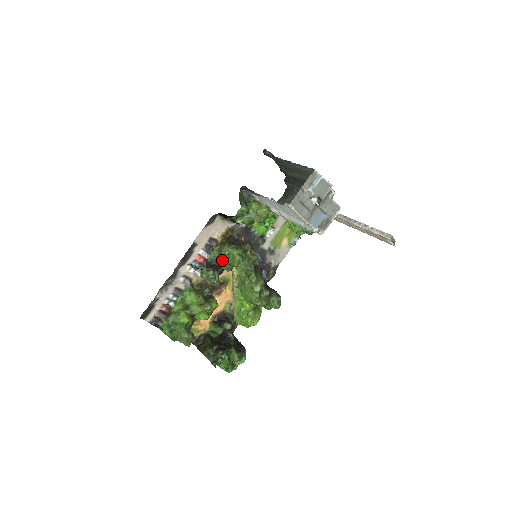
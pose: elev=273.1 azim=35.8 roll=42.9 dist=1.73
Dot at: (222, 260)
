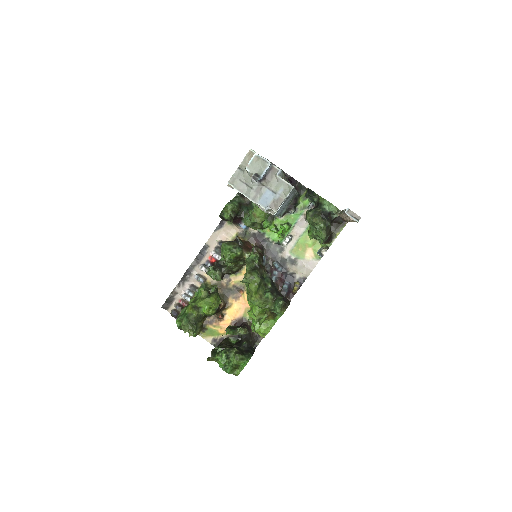
Dot at: occluded
